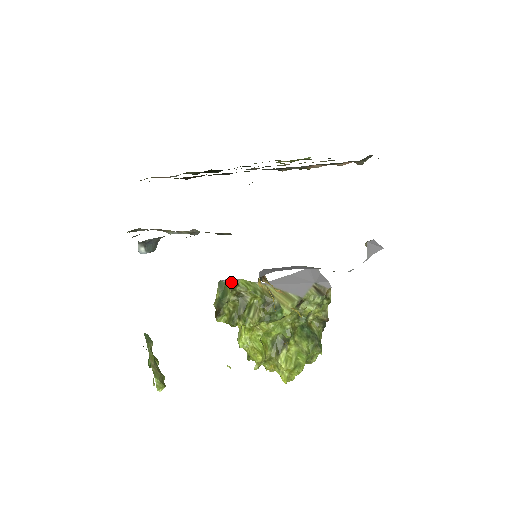
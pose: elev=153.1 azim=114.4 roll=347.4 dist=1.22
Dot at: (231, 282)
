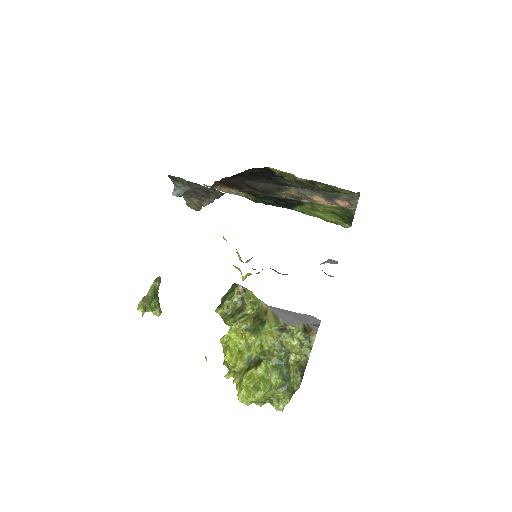
Dot at: (241, 287)
